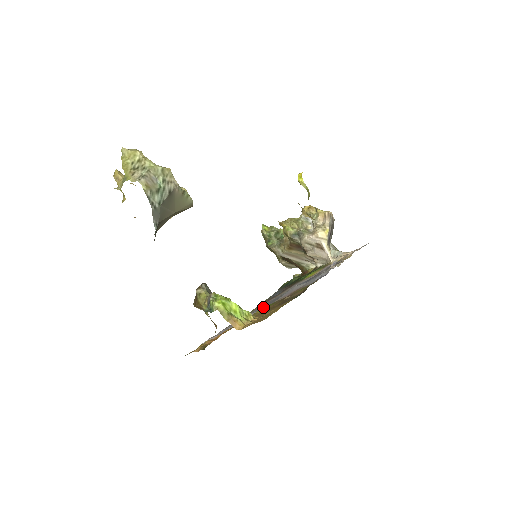
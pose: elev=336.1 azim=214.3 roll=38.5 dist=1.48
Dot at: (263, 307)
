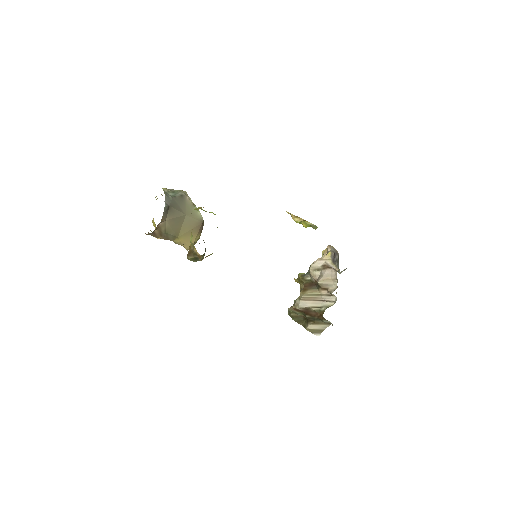
Dot at: occluded
